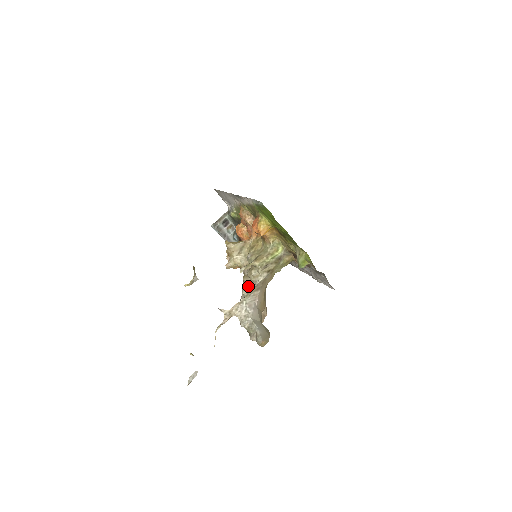
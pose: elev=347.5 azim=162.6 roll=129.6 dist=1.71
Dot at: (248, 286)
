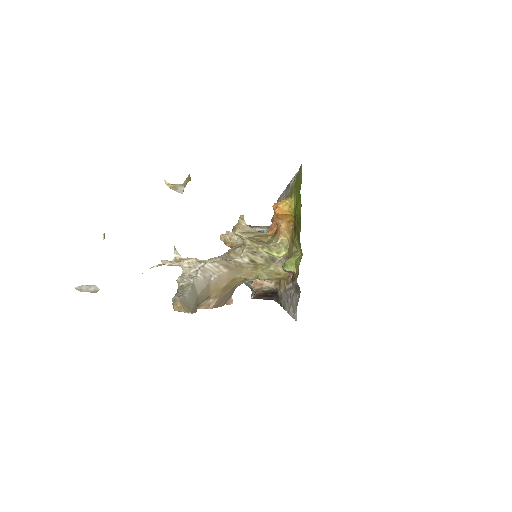
Dot at: occluded
